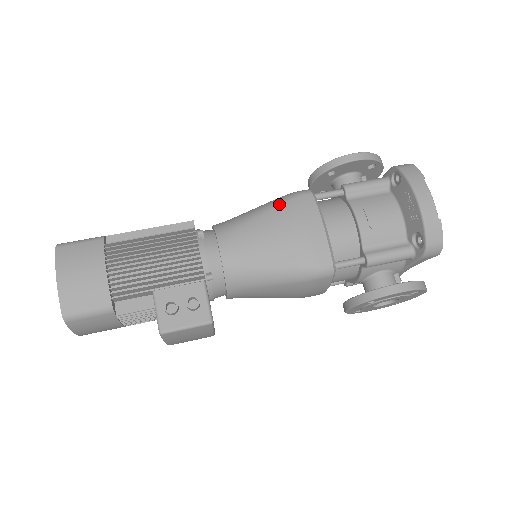
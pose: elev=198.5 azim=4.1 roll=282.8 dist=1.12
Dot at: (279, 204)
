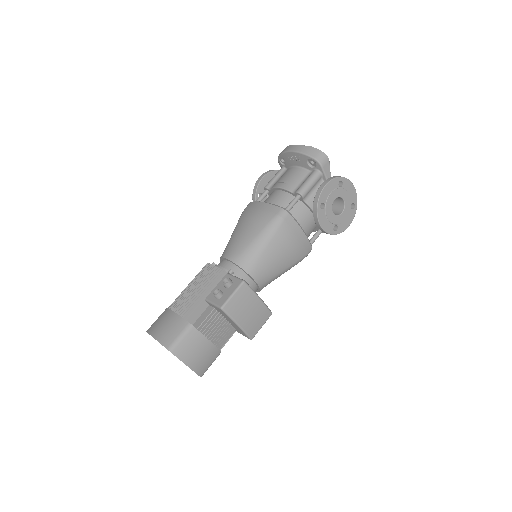
Dot at: (239, 219)
